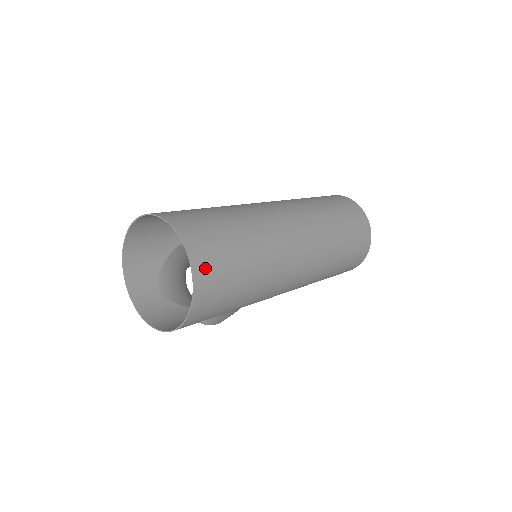
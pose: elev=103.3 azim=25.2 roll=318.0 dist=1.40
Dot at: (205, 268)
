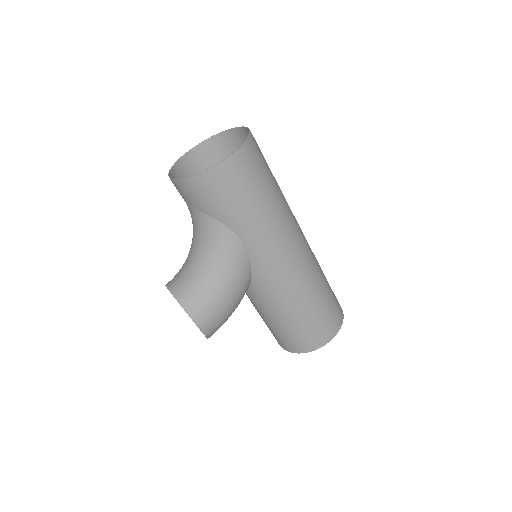
Dot at: (255, 140)
